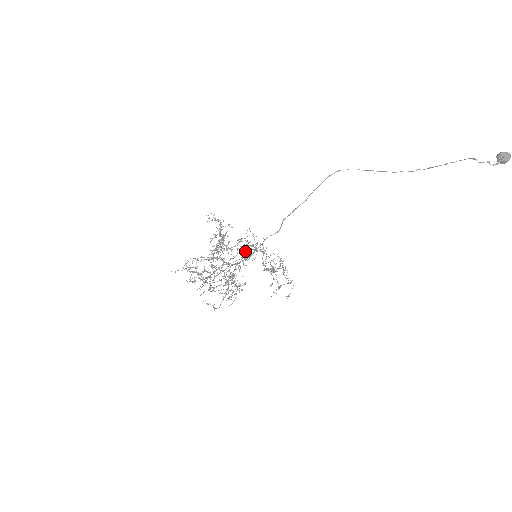
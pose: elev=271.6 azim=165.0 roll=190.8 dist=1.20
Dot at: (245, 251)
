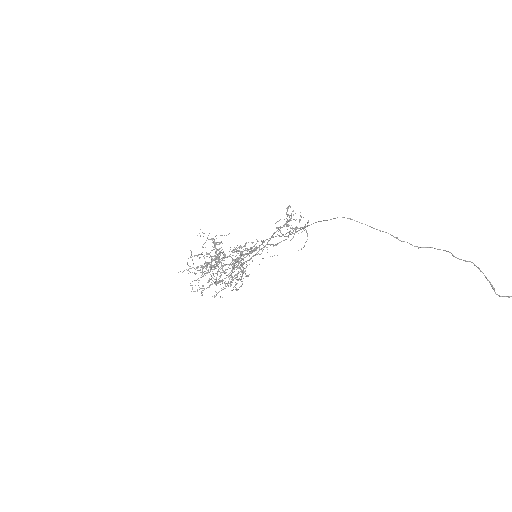
Dot at: (243, 259)
